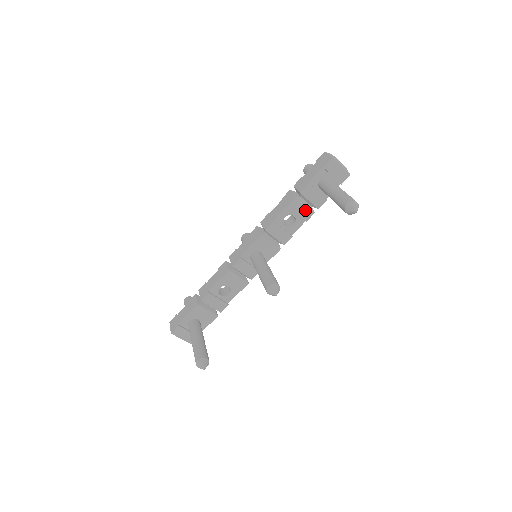
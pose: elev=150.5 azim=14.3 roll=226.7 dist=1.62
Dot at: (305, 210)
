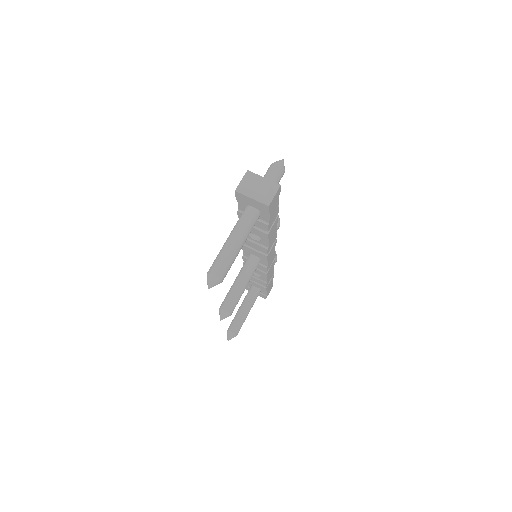
Dot at: (257, 231)
